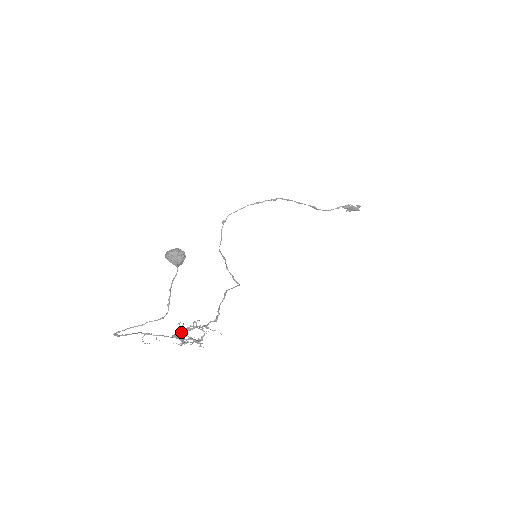
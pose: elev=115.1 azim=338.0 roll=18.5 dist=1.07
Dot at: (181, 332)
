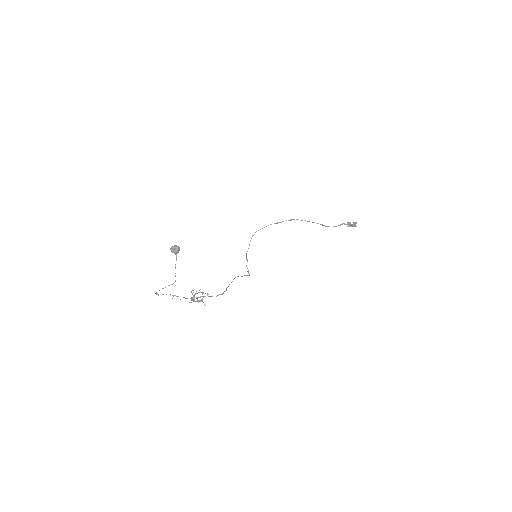
Dot at: (193, 296)
